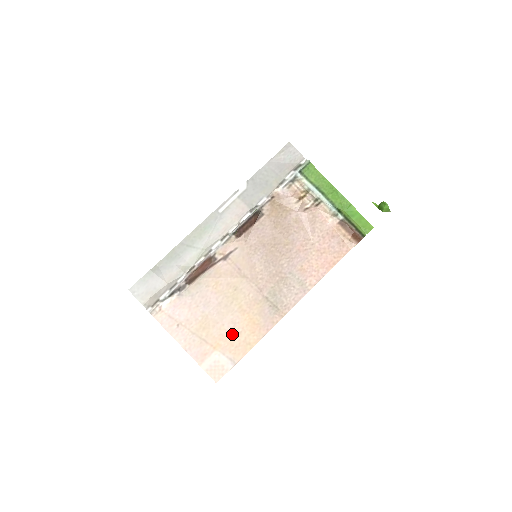
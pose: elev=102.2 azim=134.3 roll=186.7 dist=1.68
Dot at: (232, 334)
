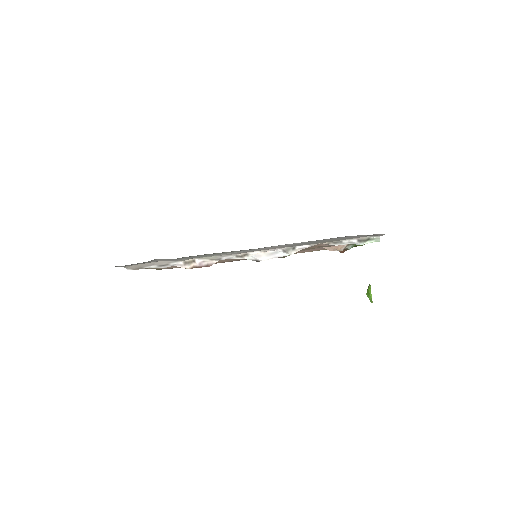
Dot at: occluded
